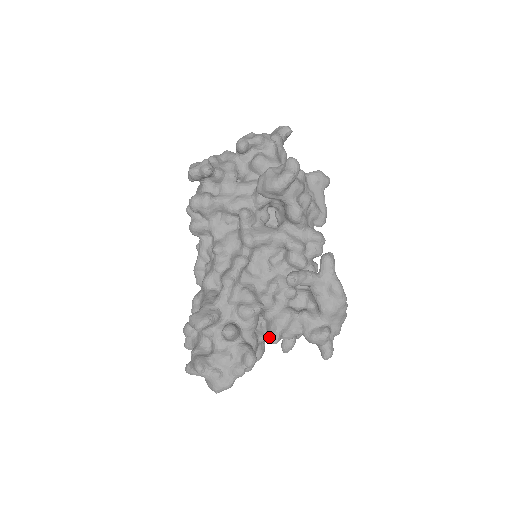
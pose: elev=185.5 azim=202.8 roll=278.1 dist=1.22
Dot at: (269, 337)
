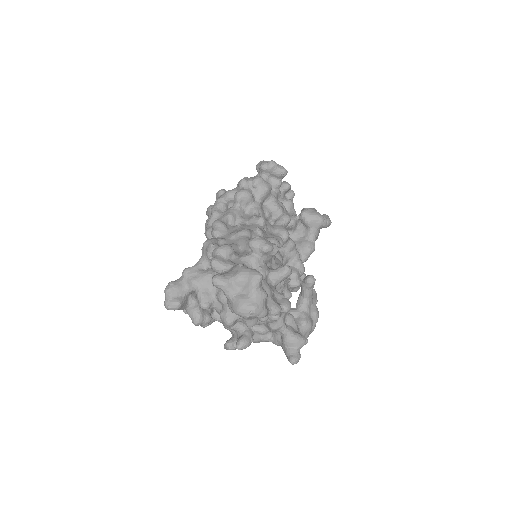
Dot at: occluded
